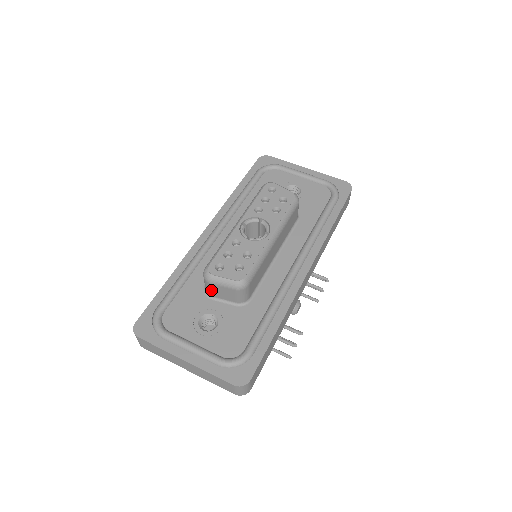
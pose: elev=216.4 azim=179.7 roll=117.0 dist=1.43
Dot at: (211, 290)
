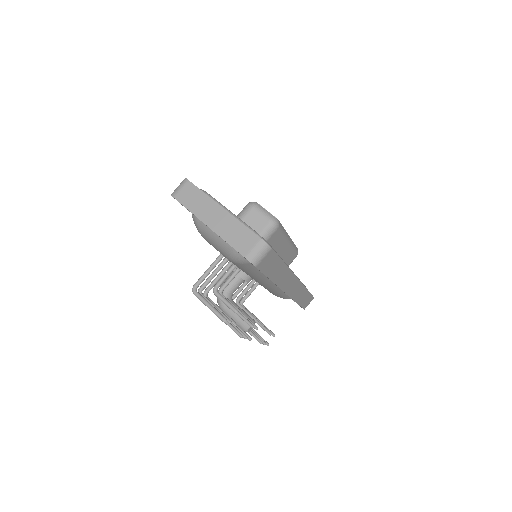
Dot at: (245, 216)
